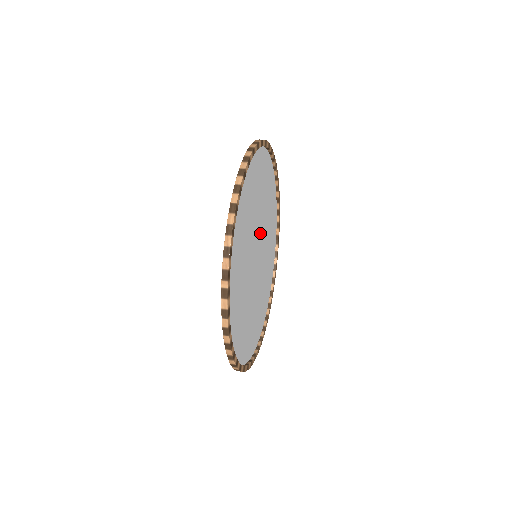
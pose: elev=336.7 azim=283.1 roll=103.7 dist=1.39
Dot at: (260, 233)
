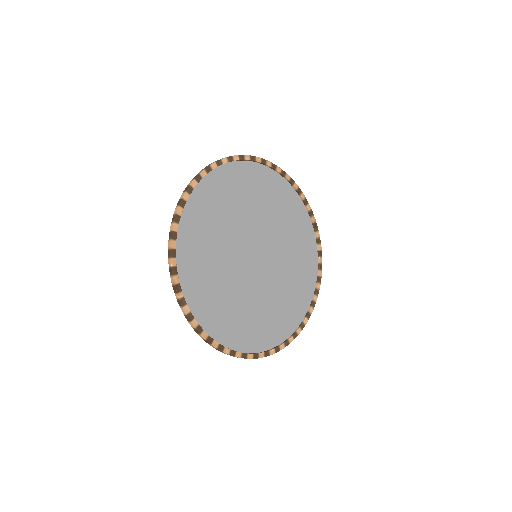
Dot at: (258, 234)
